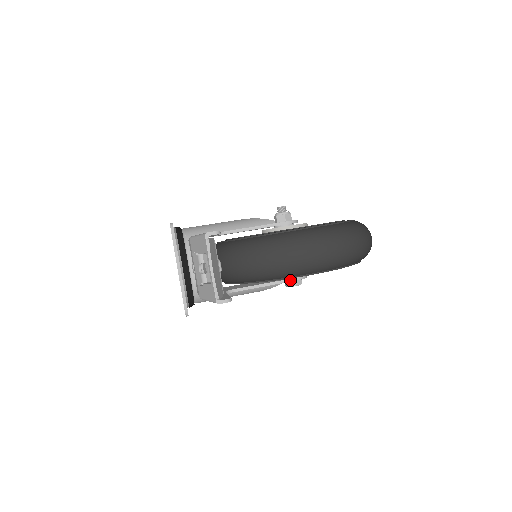
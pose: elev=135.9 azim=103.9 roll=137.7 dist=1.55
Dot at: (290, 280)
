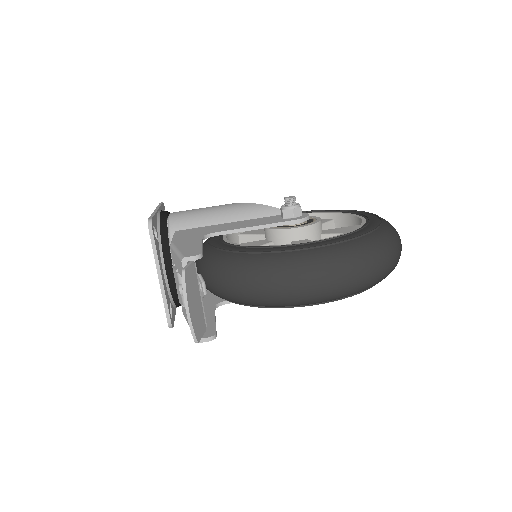
Dot at: occluded
